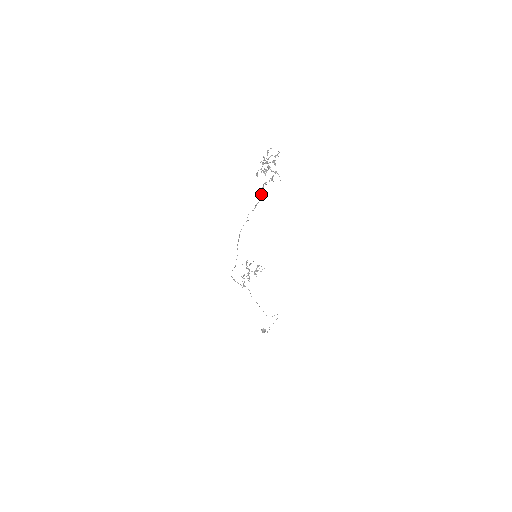
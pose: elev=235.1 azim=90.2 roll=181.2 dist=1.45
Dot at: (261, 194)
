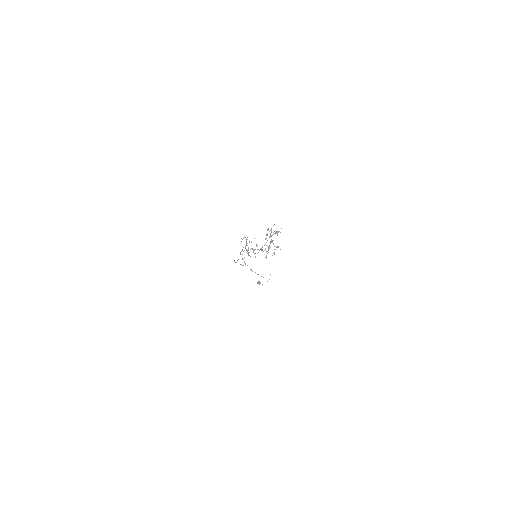
Dot at: occluded
